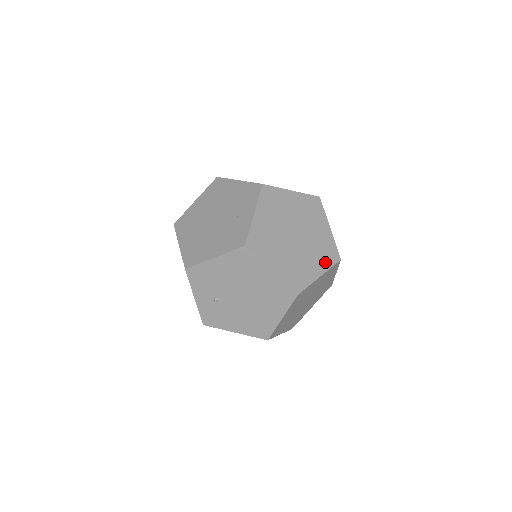
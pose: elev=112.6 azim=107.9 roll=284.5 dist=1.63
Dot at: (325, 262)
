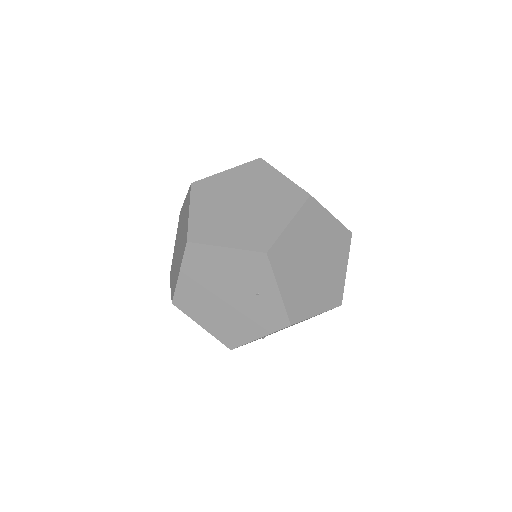
Dot at: (344, 253)
